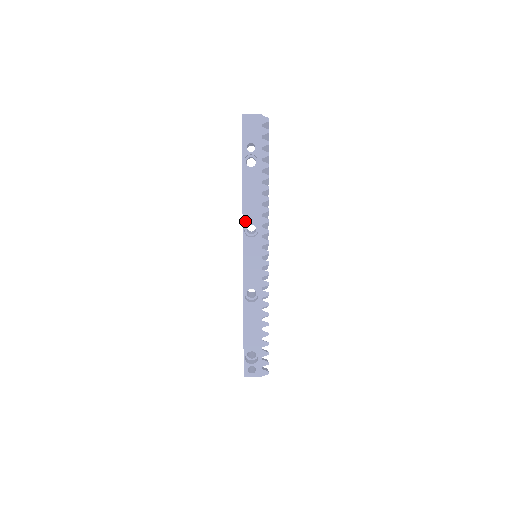
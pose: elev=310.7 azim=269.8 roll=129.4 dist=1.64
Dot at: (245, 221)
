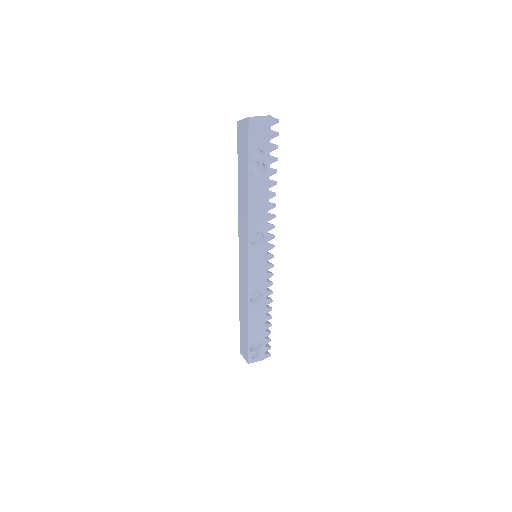
Dot at: (251, 231)
